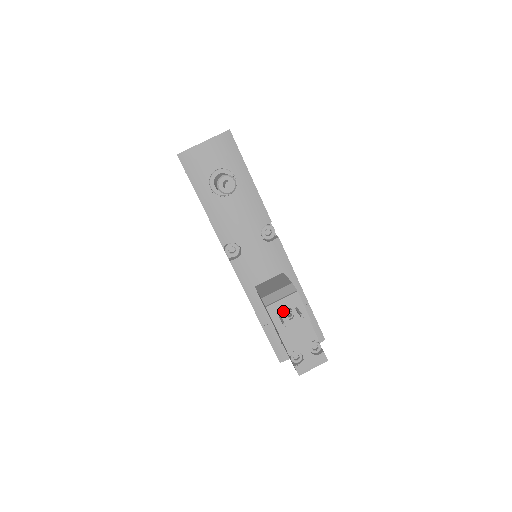
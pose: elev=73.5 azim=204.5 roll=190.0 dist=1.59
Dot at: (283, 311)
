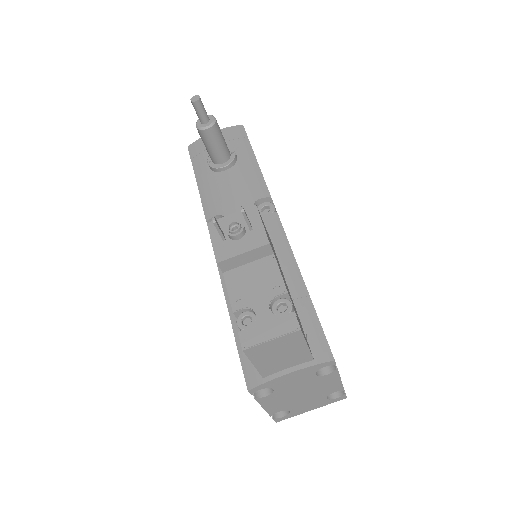
Dot at: occluded
